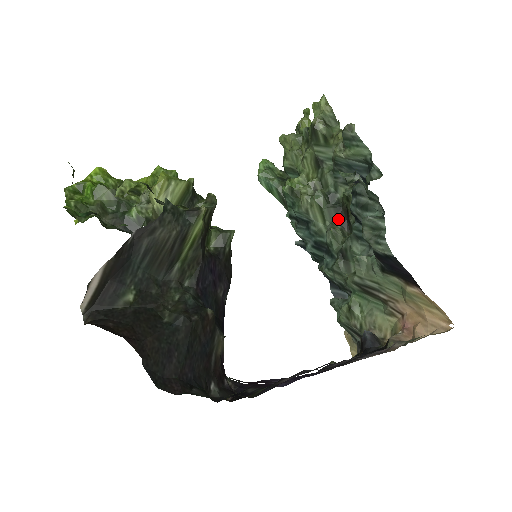
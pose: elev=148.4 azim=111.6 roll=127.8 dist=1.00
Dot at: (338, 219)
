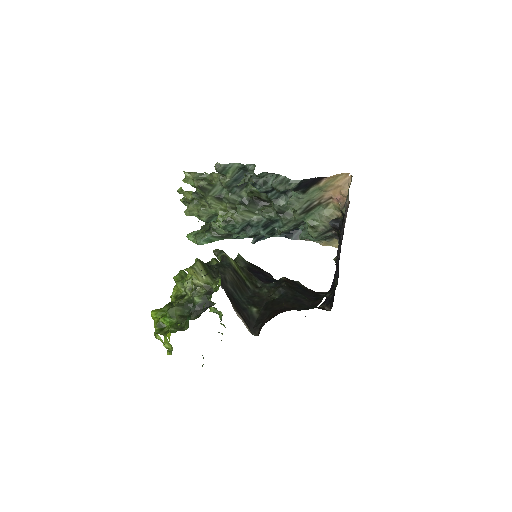
Dot at: (258, 205)
